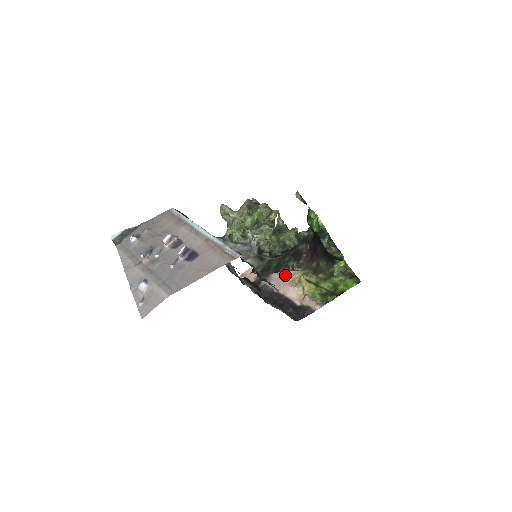
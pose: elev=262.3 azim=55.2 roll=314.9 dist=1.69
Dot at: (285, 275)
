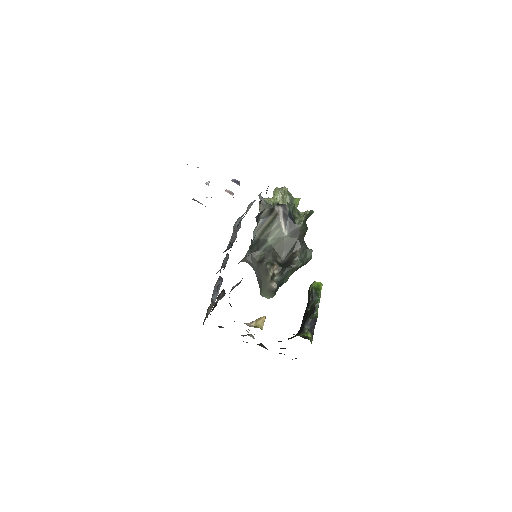
Dot at: occluded
